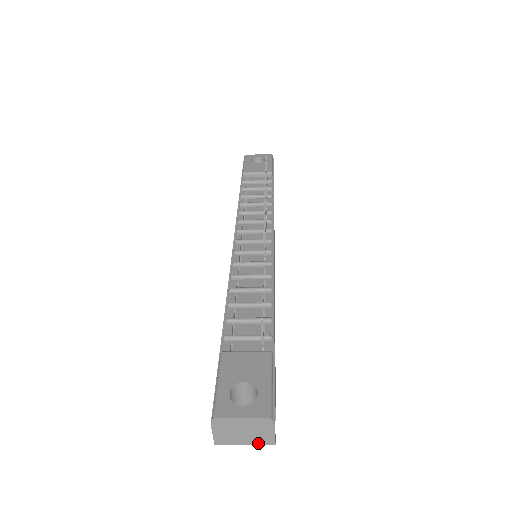
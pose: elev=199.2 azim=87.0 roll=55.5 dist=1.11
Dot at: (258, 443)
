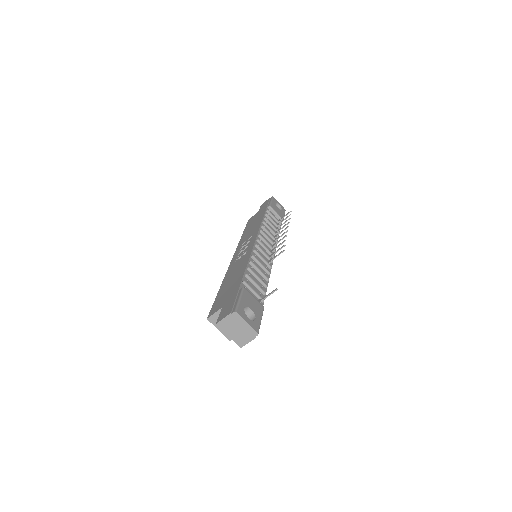
Dot at: (235, 341)
